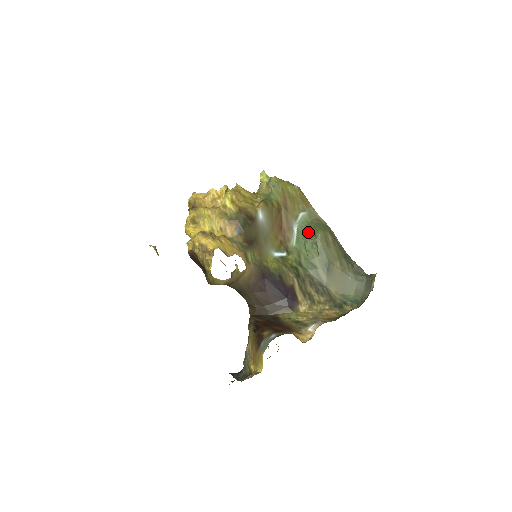
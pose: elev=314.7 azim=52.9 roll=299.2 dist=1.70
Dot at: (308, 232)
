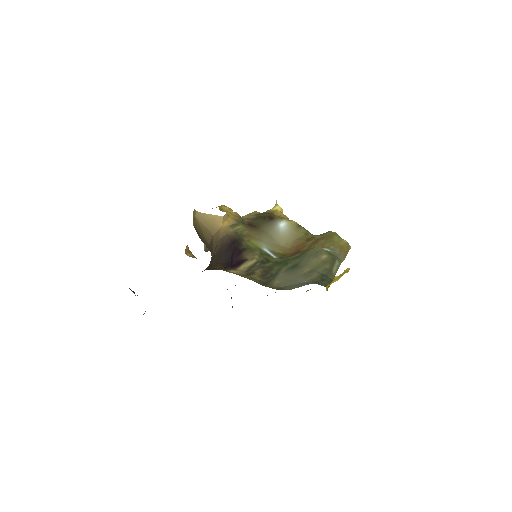
Dot at: occluded
